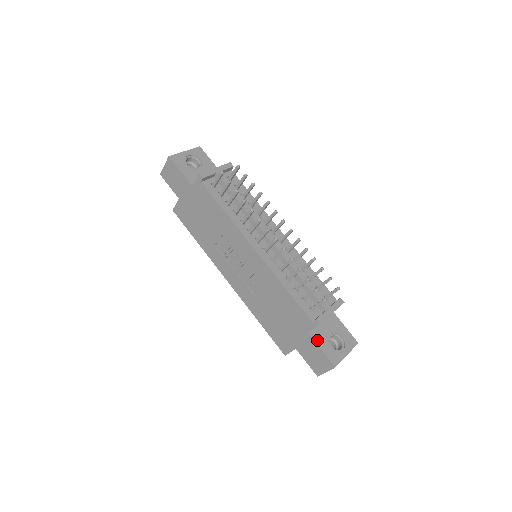
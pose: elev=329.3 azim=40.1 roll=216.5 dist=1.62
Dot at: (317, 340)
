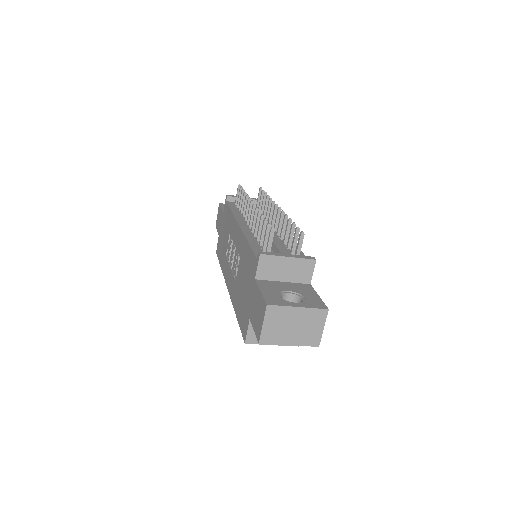
Dot at: (262, 286)
